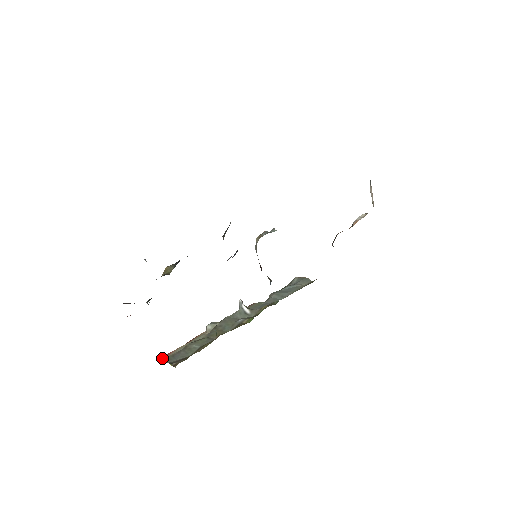
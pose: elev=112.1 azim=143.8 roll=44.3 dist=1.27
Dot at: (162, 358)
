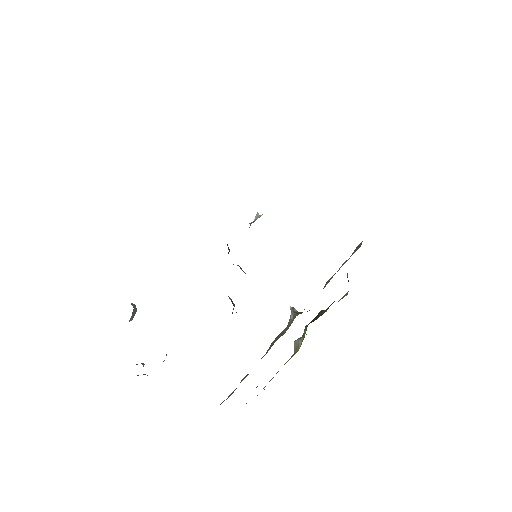
Dot at: occluded
